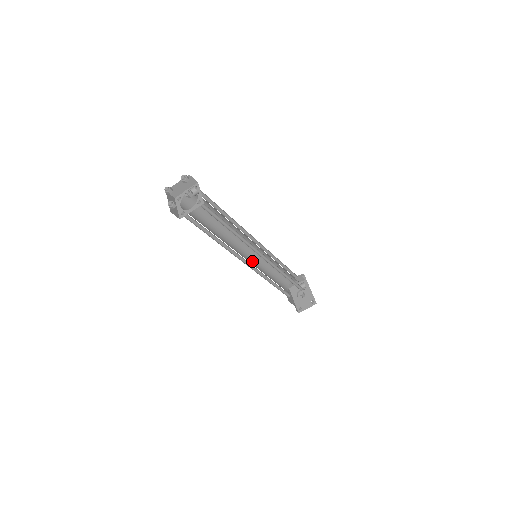
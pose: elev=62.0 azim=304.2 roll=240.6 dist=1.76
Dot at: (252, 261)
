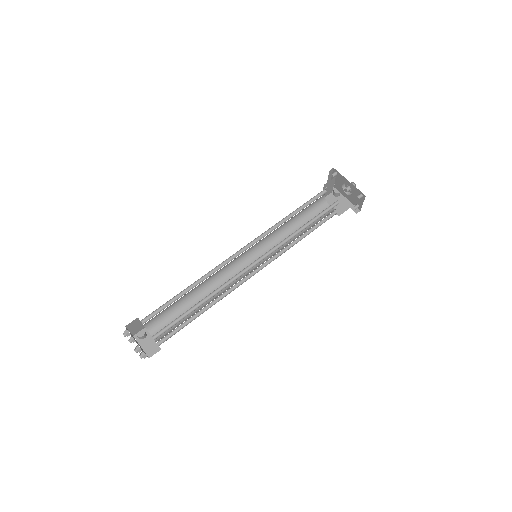
Dot at: (261, 253)
